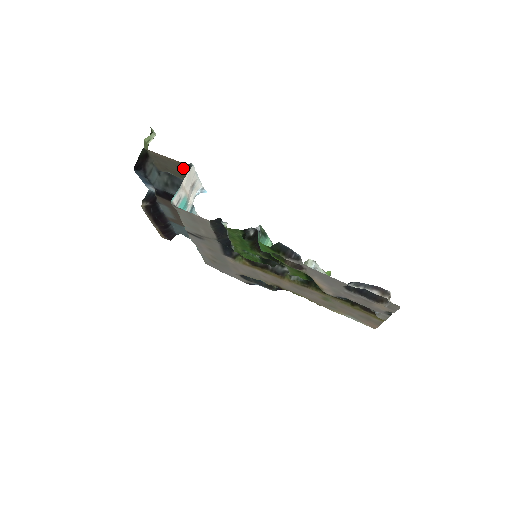
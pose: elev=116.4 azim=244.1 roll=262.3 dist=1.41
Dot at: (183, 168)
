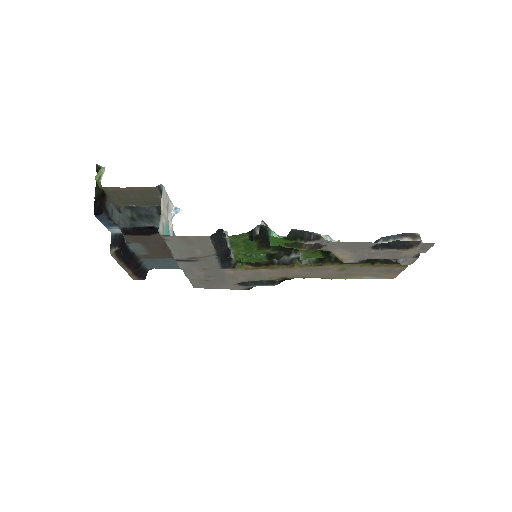
Dot at: (151, 193)
